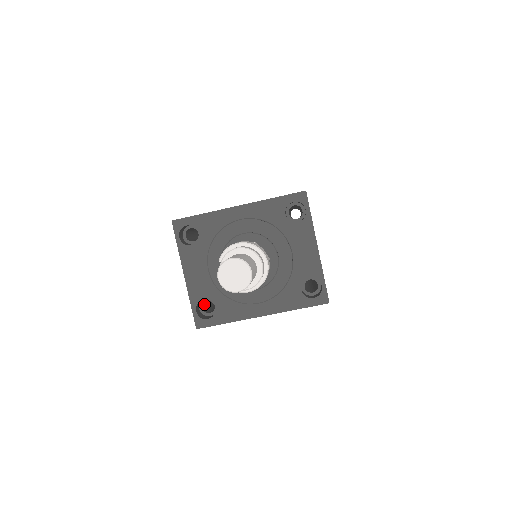
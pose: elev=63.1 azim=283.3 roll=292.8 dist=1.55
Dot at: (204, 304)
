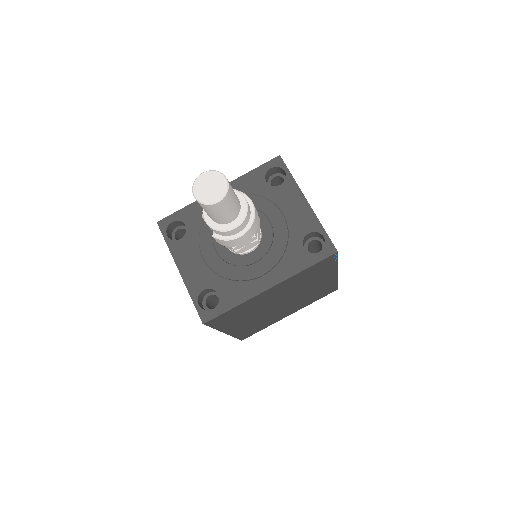
Dot at: (209, 306)
